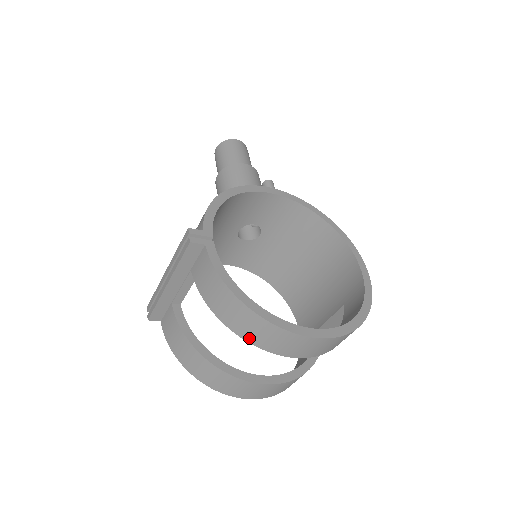
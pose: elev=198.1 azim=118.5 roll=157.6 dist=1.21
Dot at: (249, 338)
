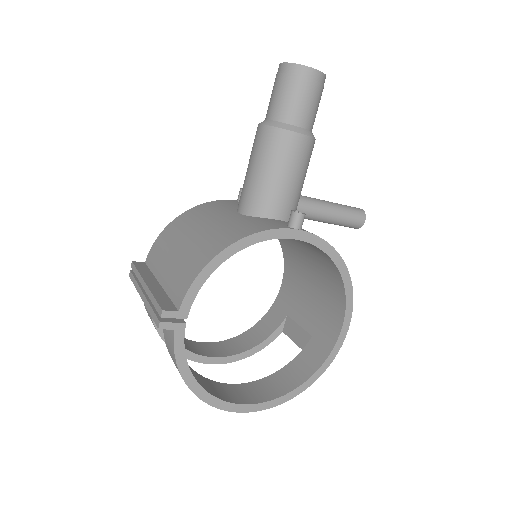
Dot at: occluded
